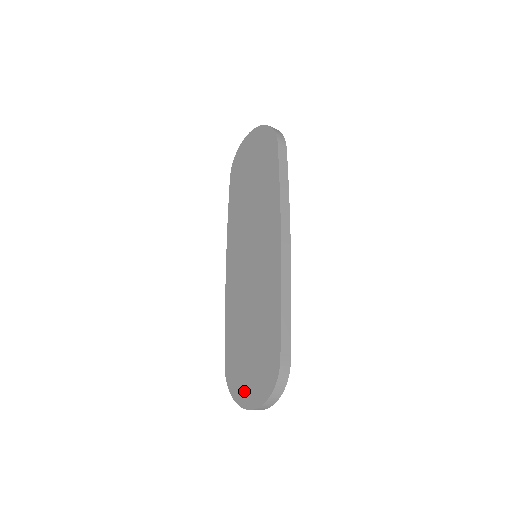
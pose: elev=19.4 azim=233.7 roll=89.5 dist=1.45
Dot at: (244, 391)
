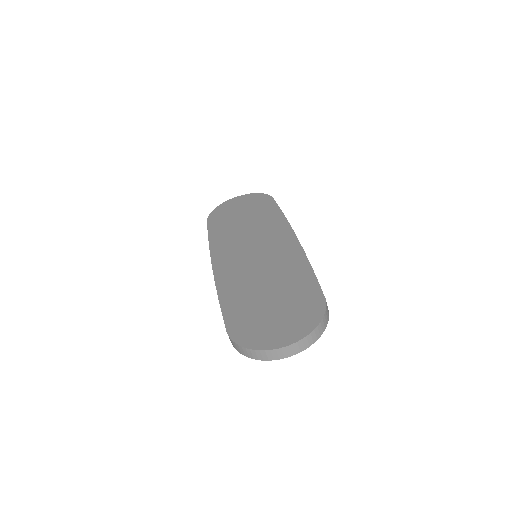
Dot at: (271, 335)
